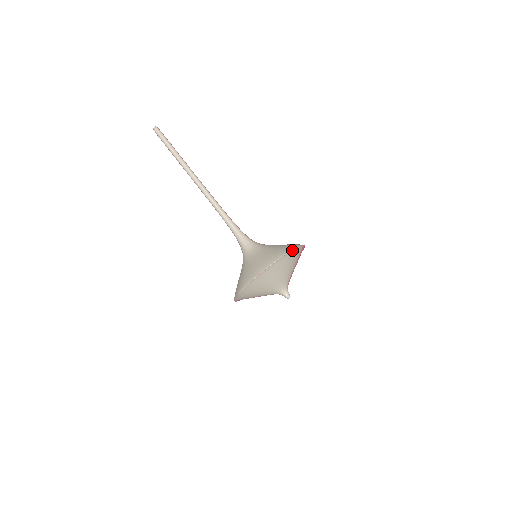
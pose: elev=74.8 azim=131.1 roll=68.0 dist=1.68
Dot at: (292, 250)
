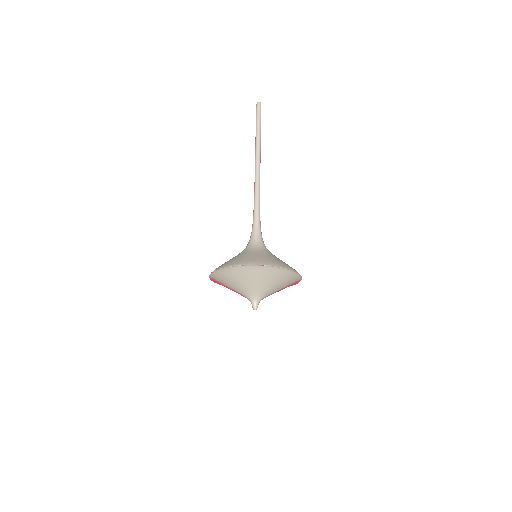
Dot at: (295, 271)
